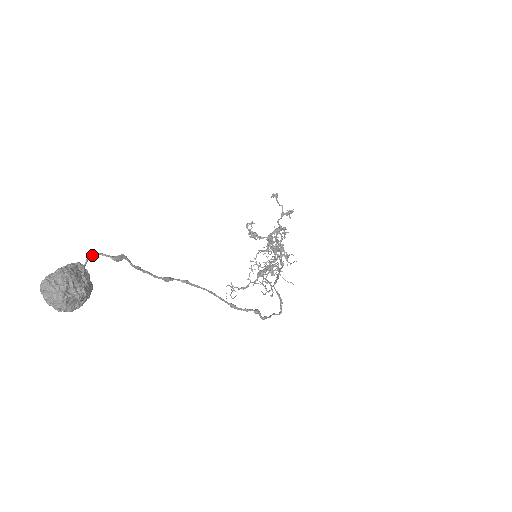
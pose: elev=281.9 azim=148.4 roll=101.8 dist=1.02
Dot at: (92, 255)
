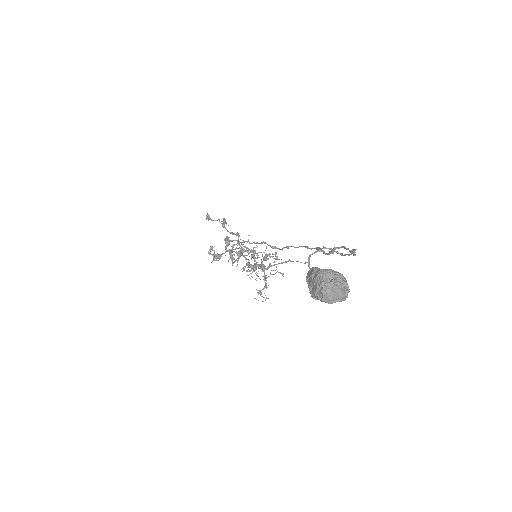
Dot at: (309, 259)
